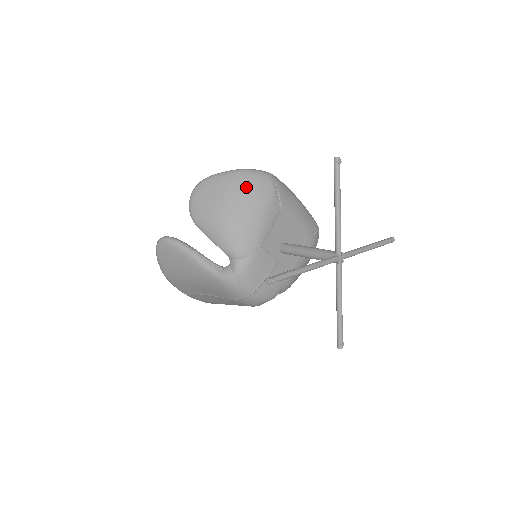
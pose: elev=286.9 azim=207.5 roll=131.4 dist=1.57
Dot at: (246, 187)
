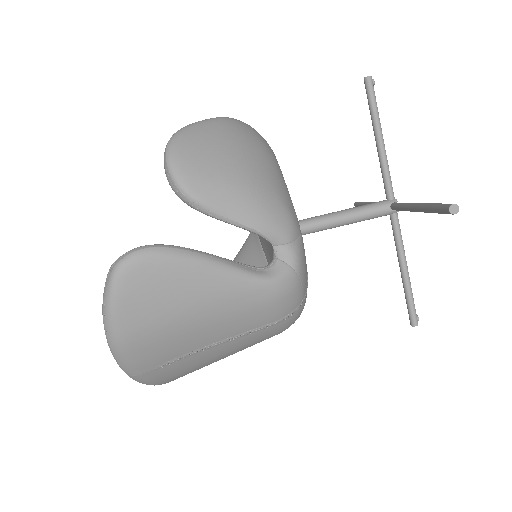
Dot at: (250, 137)
